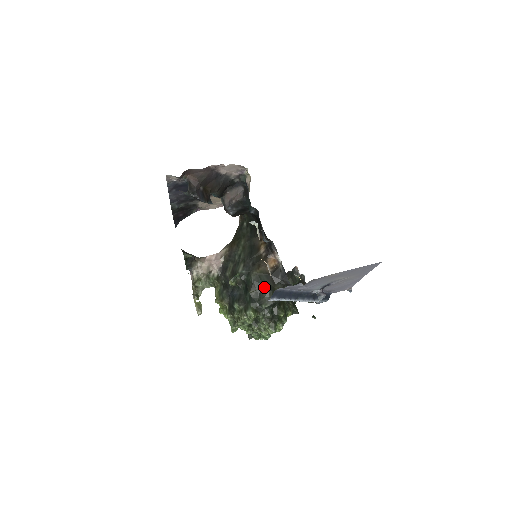
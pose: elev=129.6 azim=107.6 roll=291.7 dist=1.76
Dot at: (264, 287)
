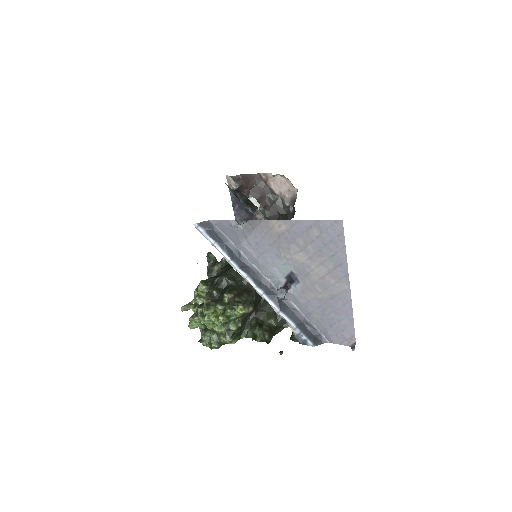
Dot at: (232, 267)
